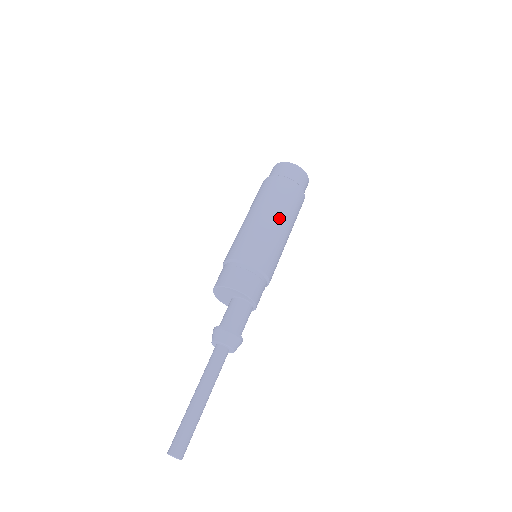
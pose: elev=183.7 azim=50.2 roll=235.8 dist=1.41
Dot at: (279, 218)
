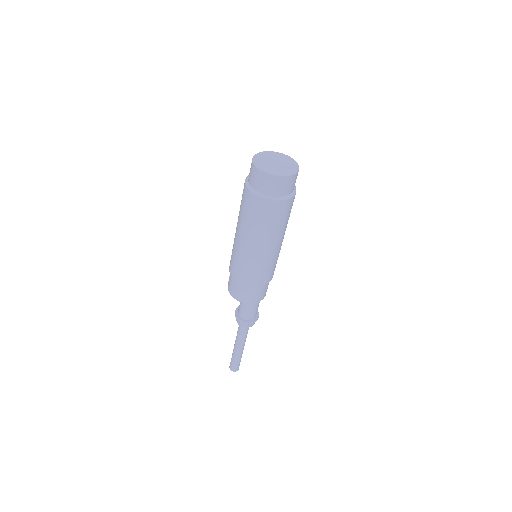
Dot at: (250, 239)
